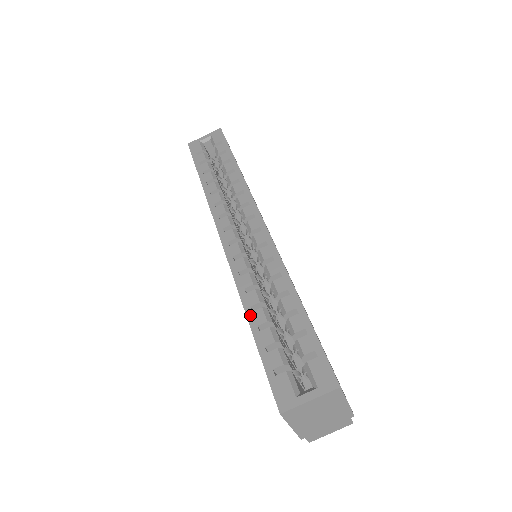
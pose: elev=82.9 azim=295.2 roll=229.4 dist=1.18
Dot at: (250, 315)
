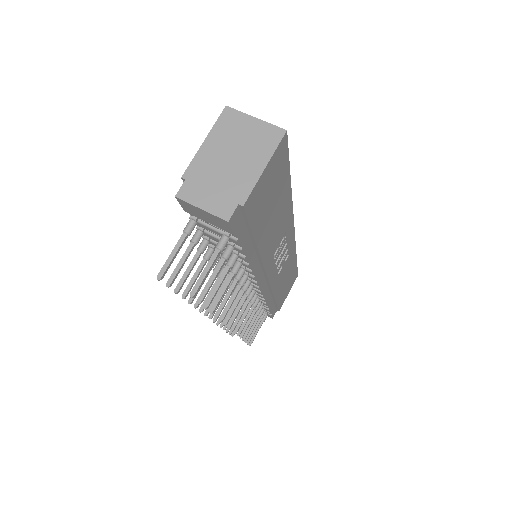
Dot at: occluded
